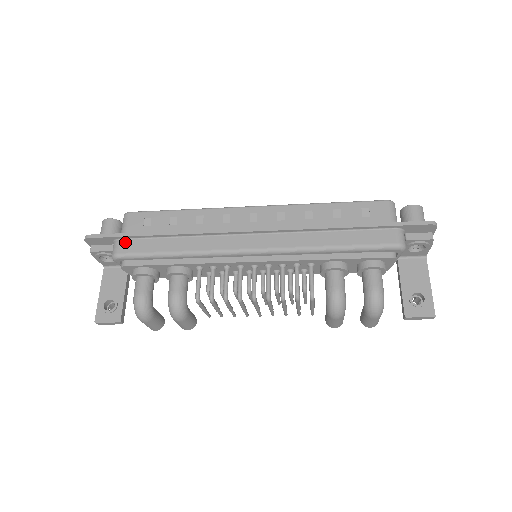
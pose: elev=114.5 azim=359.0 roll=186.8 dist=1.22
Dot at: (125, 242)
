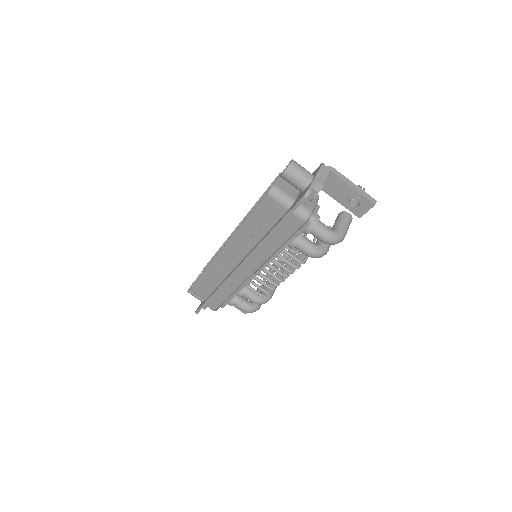
Dot at: (209, 305)
